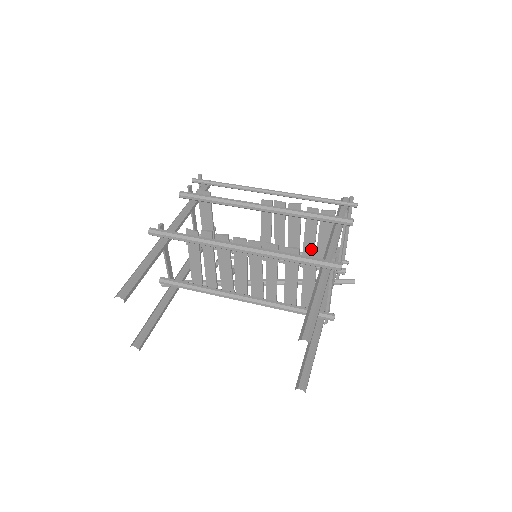
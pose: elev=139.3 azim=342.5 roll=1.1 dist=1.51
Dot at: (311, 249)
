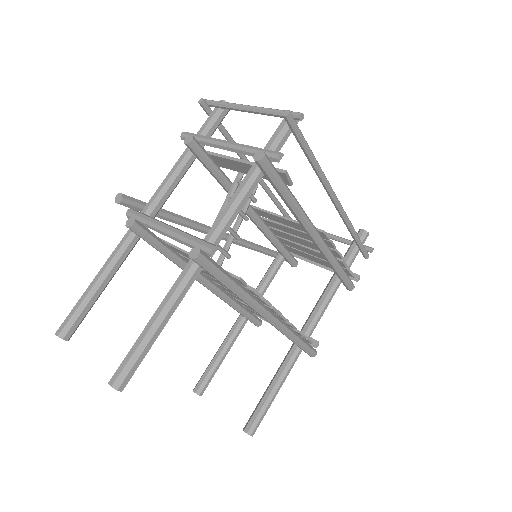
Dot at: (296, 247)
